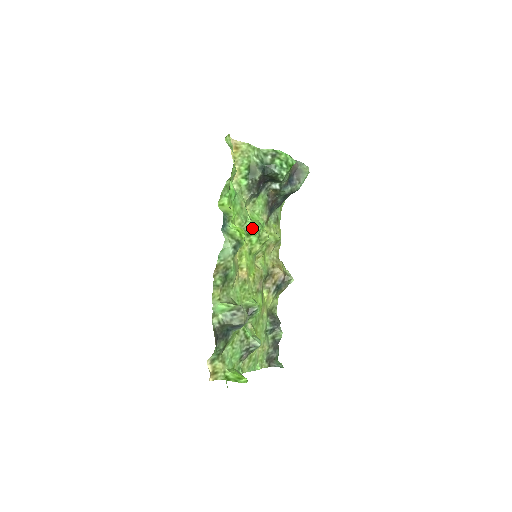
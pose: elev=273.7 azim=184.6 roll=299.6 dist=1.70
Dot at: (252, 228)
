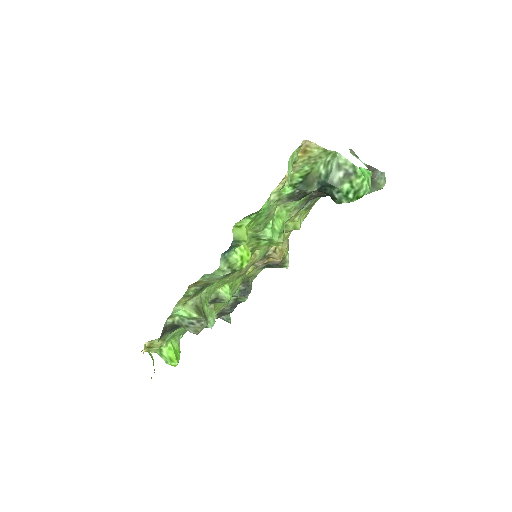
Dot at: (267, 236)
